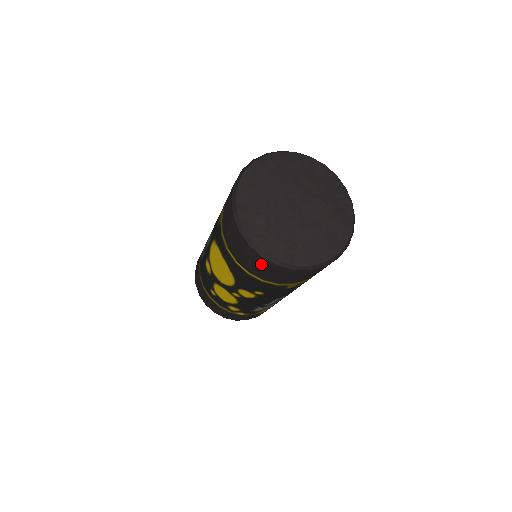
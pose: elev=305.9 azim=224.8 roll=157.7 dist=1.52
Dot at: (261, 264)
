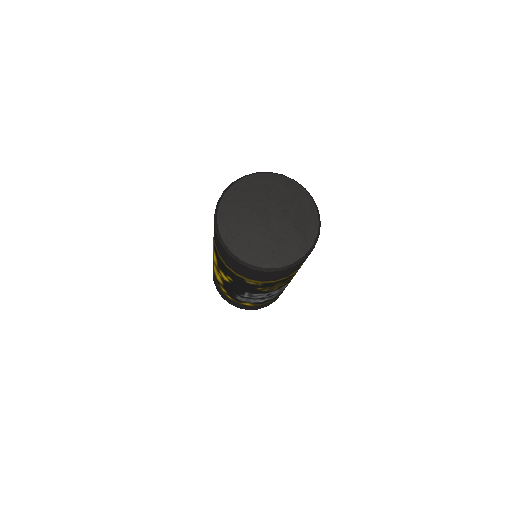
Dot at: (221, 249)
